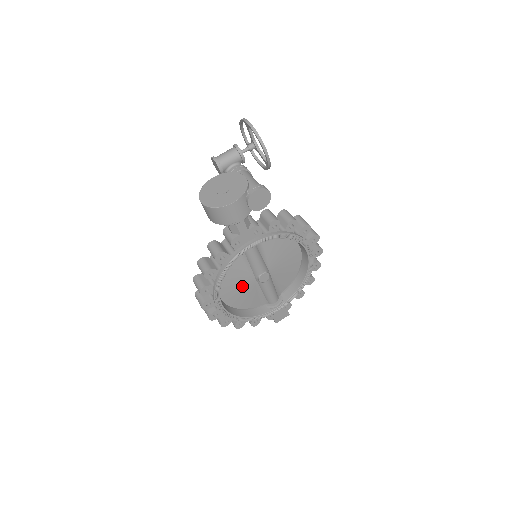
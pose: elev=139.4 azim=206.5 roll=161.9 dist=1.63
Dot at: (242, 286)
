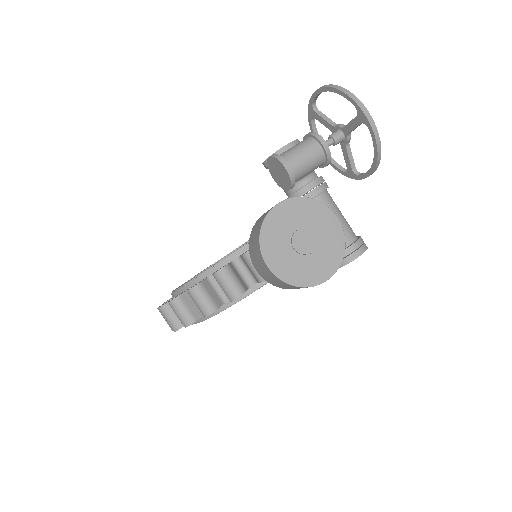
Dot at: occluded
